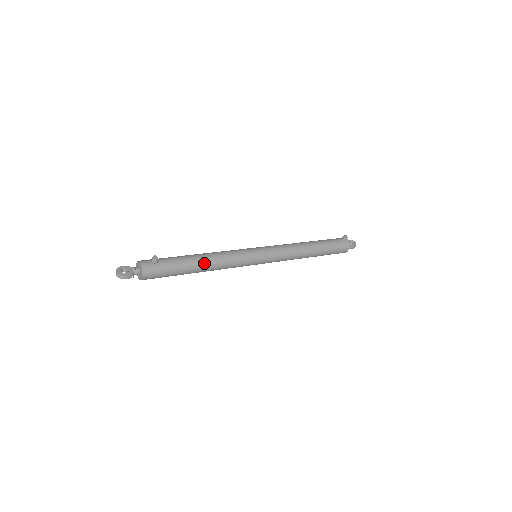
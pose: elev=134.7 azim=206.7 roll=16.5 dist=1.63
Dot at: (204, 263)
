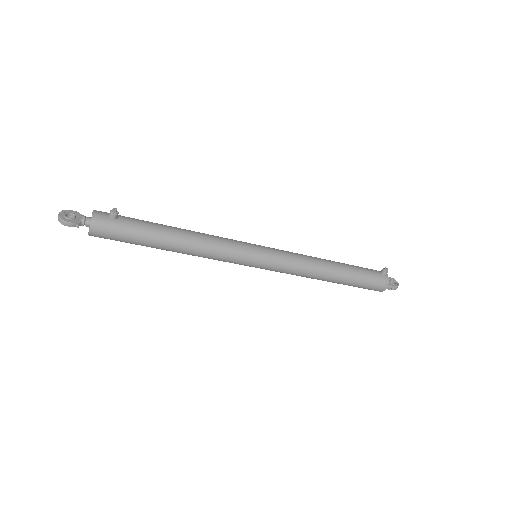
Dot at: (180, 240)
